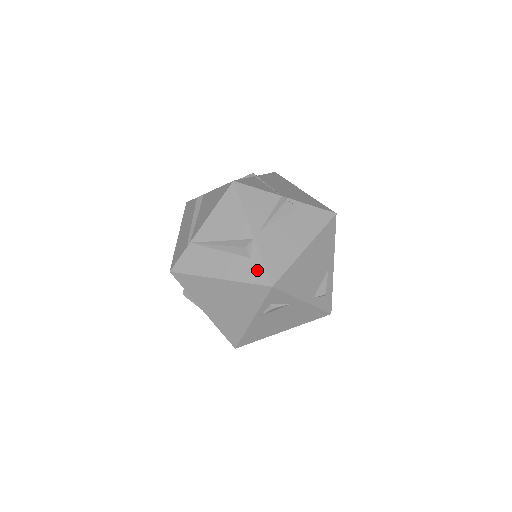
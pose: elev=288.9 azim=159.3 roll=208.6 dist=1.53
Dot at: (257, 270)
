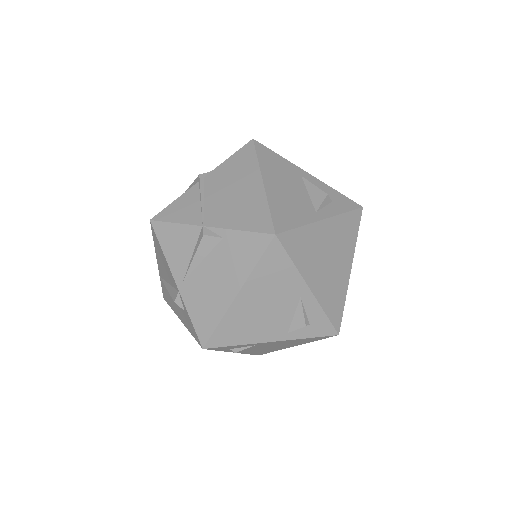
Dot at: (191, 326)
